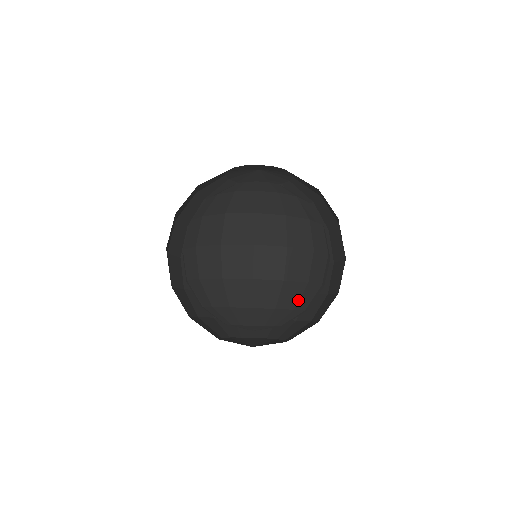
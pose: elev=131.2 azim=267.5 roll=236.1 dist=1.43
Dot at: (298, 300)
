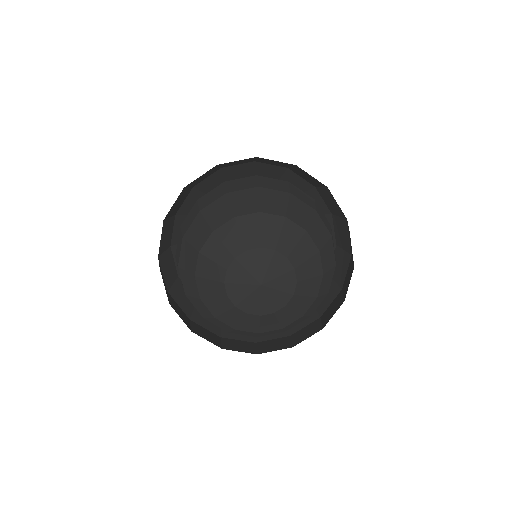
Dot at: (309, 223)
